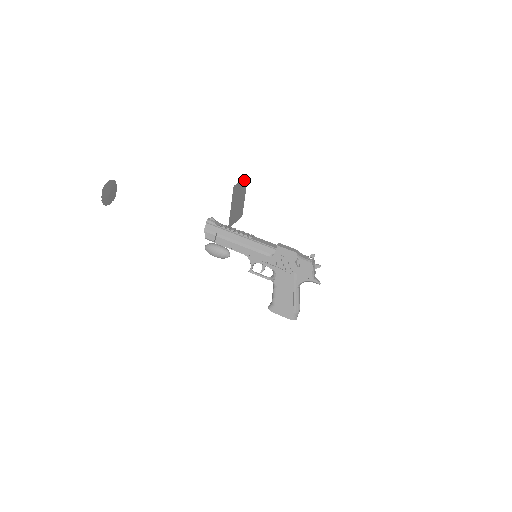
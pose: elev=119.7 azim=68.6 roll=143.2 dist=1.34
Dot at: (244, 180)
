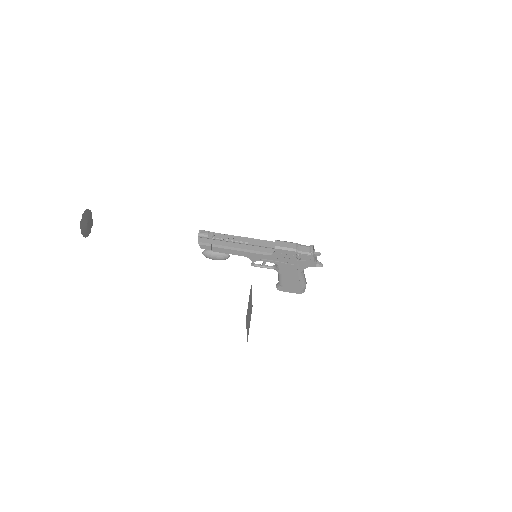
Dot at: (250, 292)
